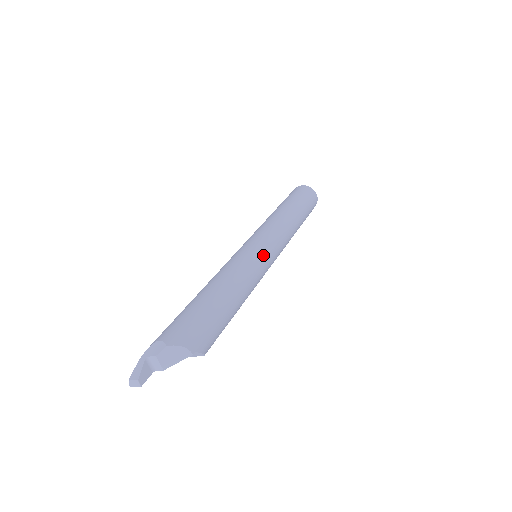
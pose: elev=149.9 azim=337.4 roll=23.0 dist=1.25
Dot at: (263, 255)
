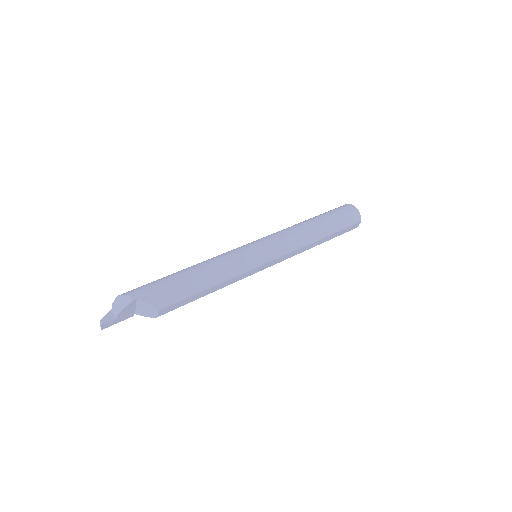
Dot at: (248, 248)
